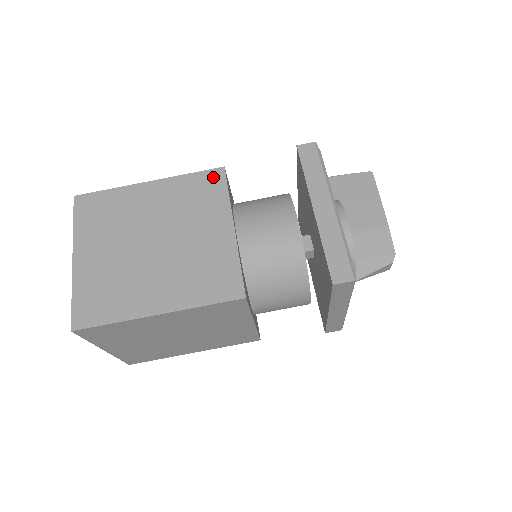
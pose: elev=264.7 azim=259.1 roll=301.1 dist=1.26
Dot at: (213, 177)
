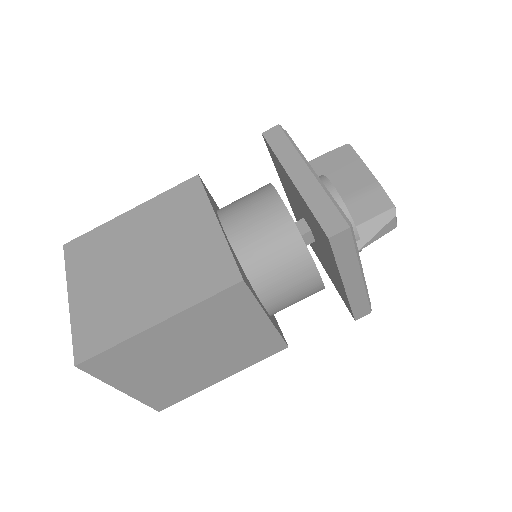
Dot at: (189, 186)
